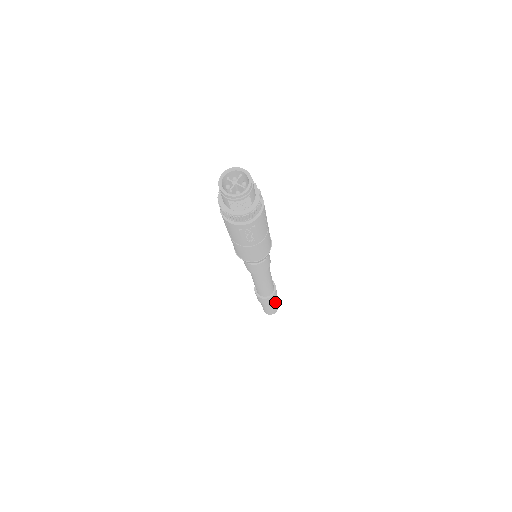
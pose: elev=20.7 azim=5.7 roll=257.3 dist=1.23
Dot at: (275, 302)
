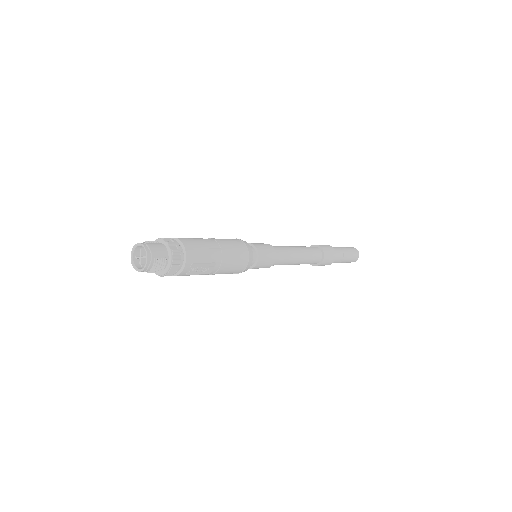
Dot at: (343, 253)
